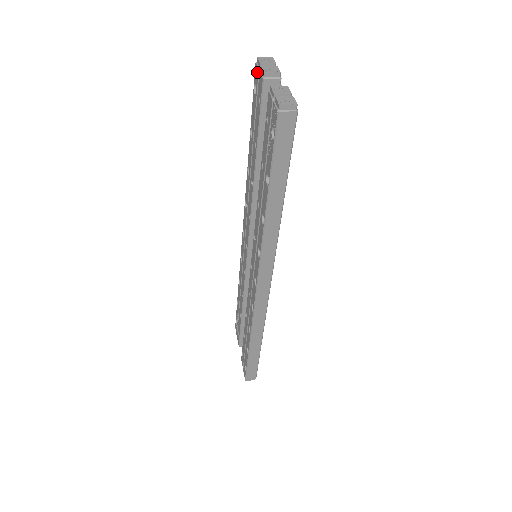
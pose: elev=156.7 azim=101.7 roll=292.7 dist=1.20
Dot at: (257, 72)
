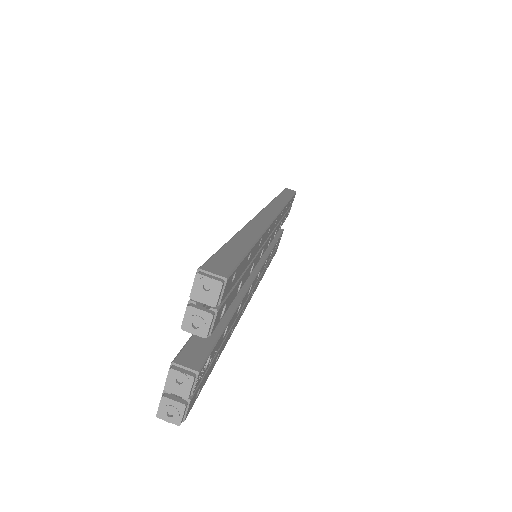
Dot at: occluded
